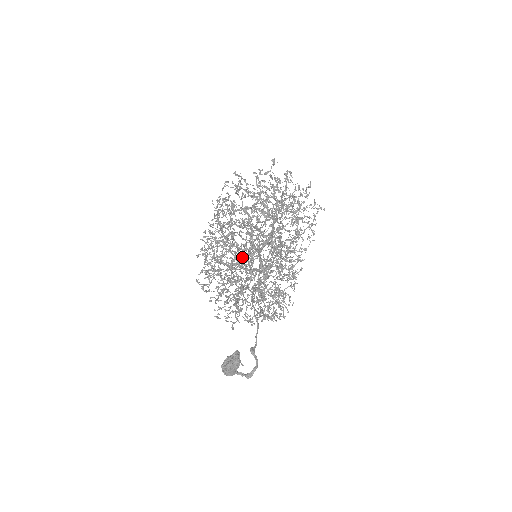
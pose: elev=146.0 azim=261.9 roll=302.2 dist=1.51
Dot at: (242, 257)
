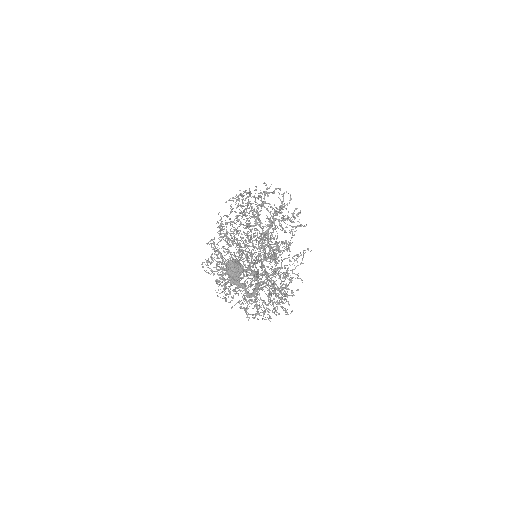
Dot at: occluded
